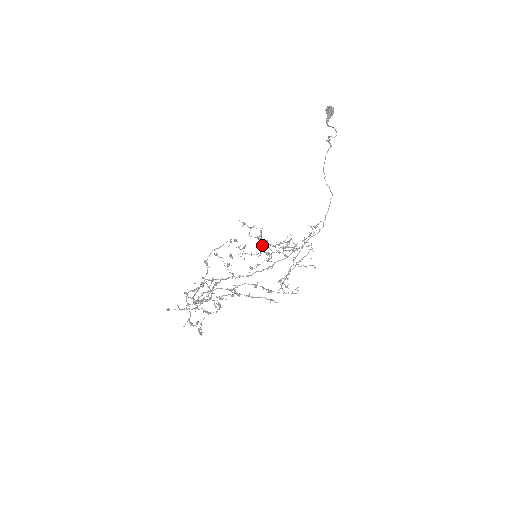
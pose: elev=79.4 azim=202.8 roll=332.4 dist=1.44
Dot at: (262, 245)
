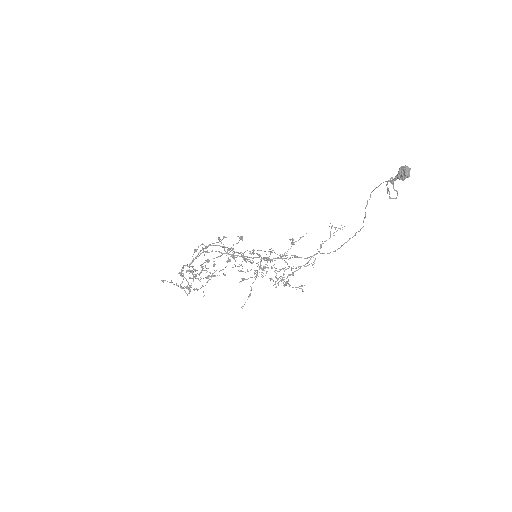
Dot at: occluded
